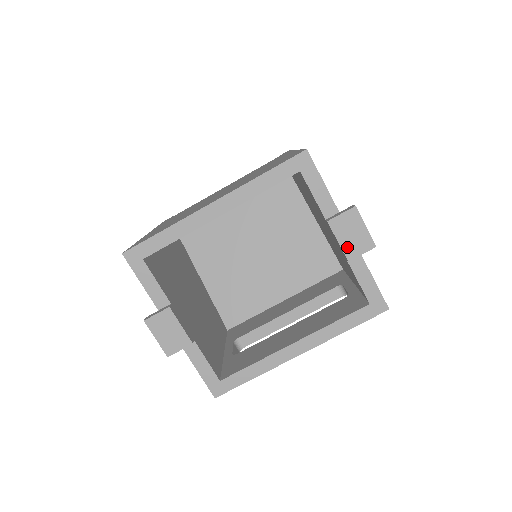
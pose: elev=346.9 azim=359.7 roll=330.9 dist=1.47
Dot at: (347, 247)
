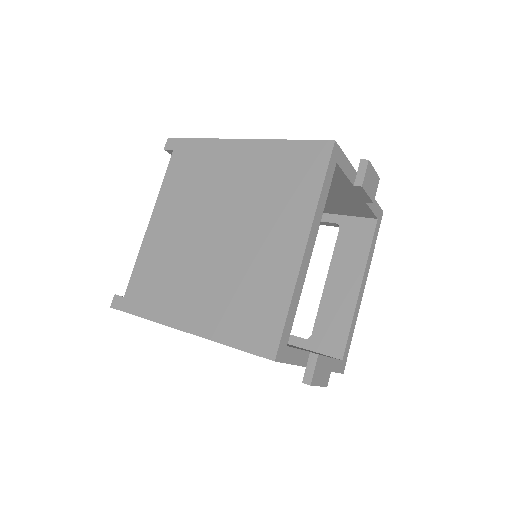
Dot at: (371, 194)
